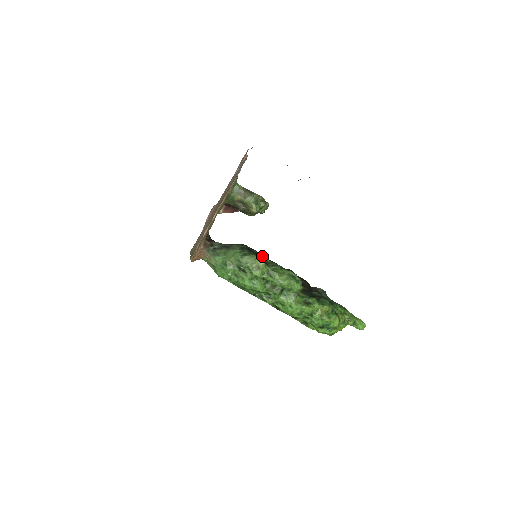
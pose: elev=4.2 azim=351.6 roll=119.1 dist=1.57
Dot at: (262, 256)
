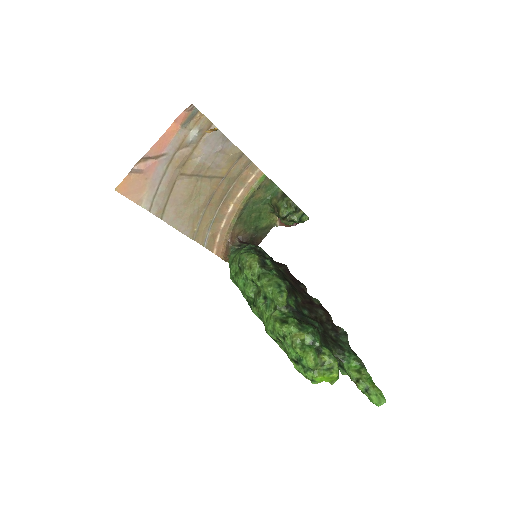
Dot at: (266, 260)
